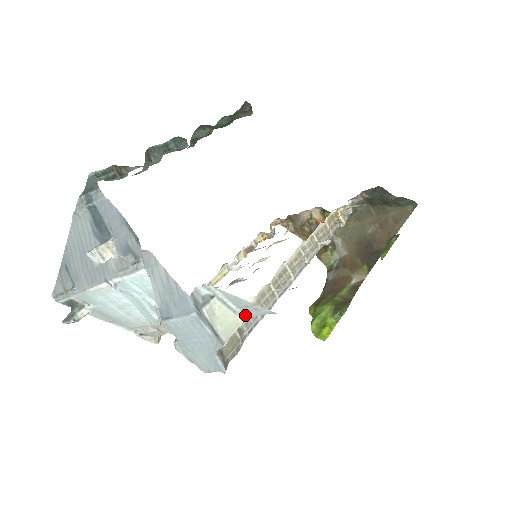
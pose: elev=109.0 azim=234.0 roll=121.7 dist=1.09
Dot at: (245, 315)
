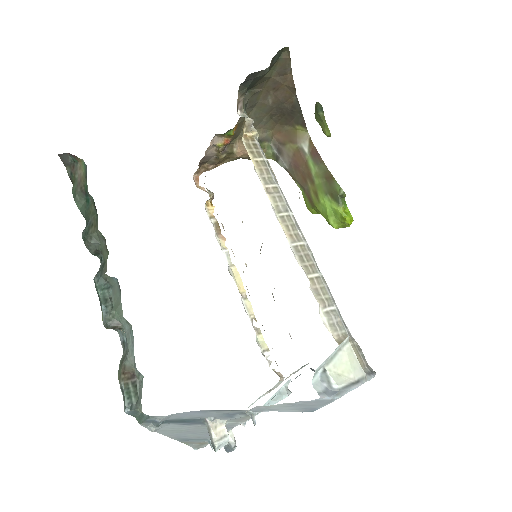
Dot at: (346, 339)
